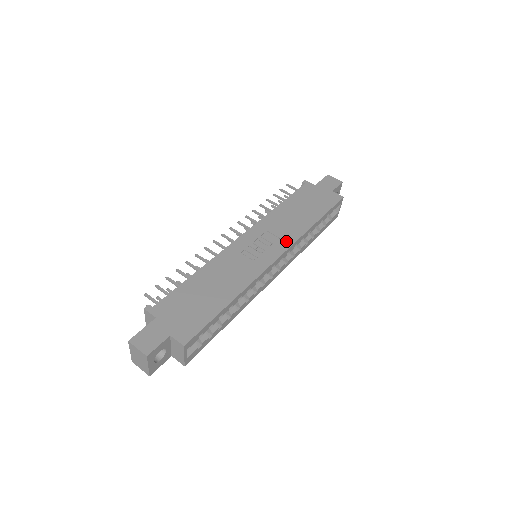
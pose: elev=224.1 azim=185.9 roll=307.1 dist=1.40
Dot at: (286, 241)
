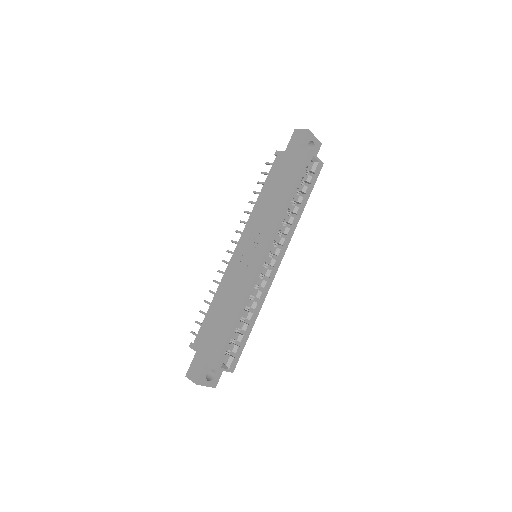
Dot at: (267, 235)
